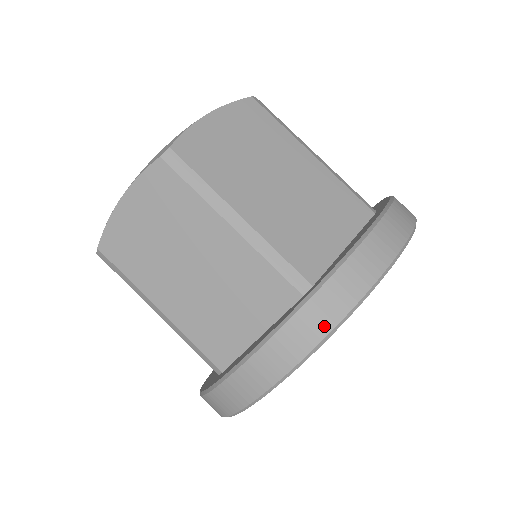
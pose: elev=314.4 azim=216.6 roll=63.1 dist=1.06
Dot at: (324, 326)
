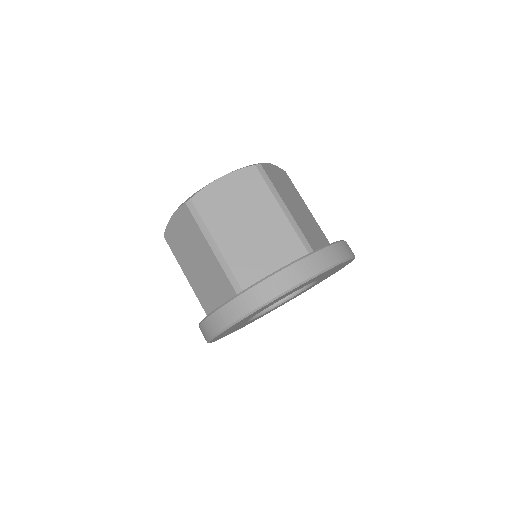
Dot at: (236, 315)
